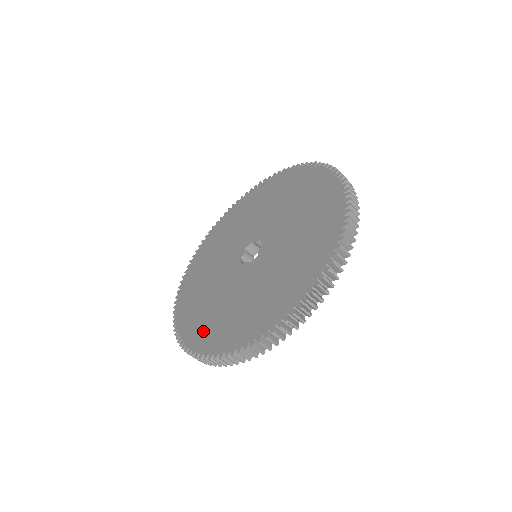
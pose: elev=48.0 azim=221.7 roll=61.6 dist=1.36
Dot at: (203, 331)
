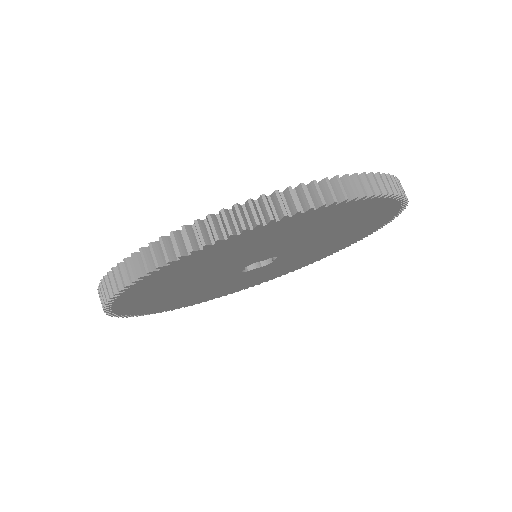
Dot at: occluded
